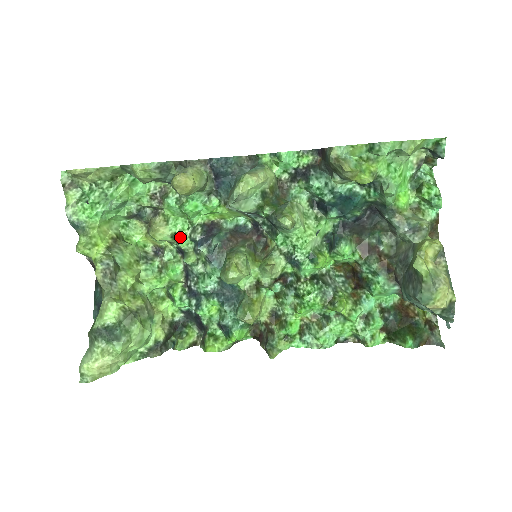
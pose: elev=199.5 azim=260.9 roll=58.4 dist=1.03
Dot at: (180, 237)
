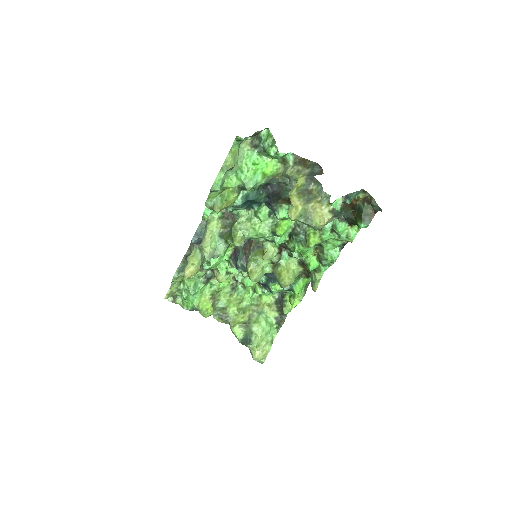
Dot at: (230, 271)
